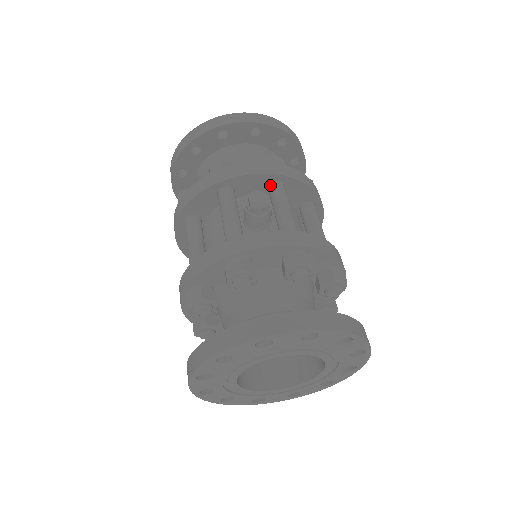
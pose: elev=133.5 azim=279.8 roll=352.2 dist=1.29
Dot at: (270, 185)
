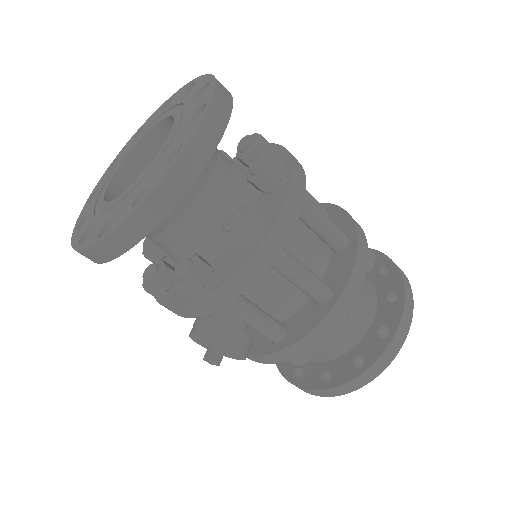
Dot at: occluded
